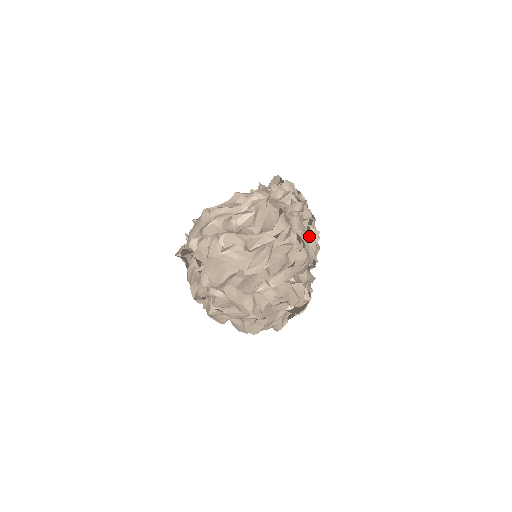
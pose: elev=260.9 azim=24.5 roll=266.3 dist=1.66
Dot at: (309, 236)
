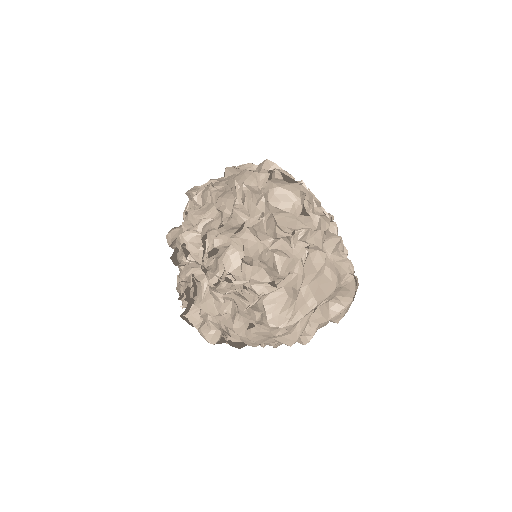
Dot at: (342, 242)
